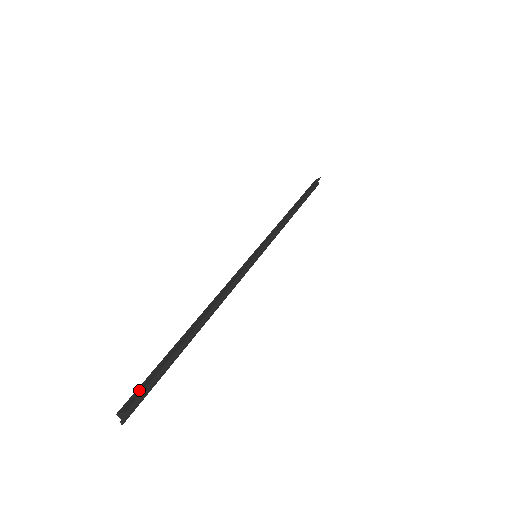
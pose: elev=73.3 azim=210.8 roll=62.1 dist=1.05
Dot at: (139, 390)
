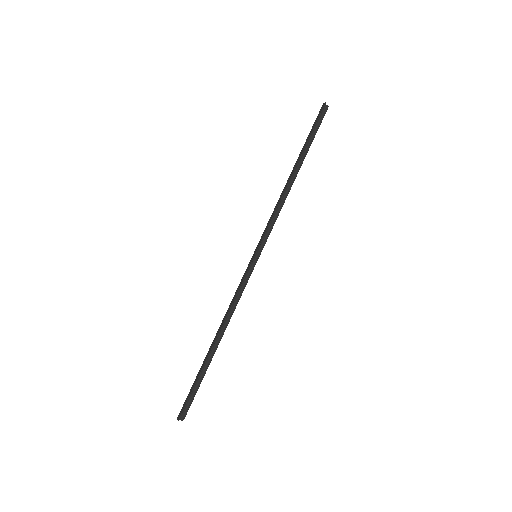
Dot at: (185, 403)
